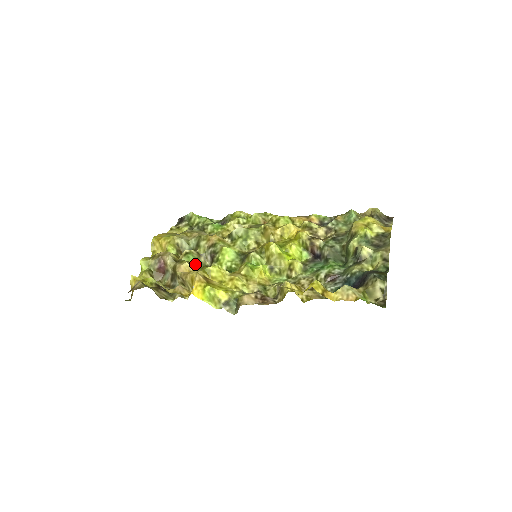
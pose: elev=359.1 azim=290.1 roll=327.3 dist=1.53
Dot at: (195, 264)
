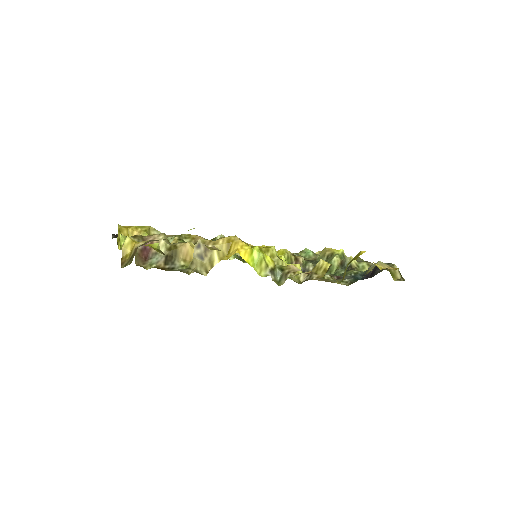
Dot at: occluded
